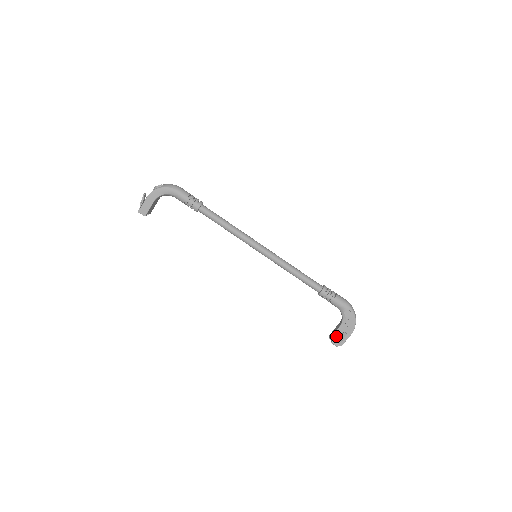
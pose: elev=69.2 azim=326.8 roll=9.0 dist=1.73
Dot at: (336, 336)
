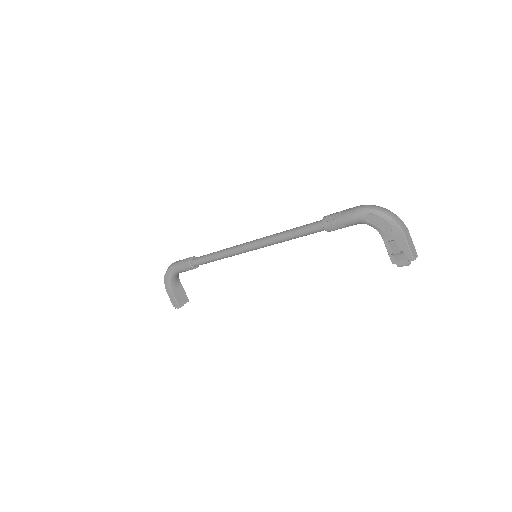
Dot at: (391, 255)
